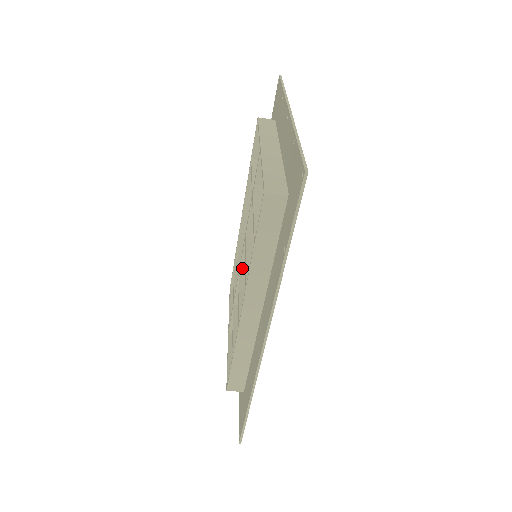
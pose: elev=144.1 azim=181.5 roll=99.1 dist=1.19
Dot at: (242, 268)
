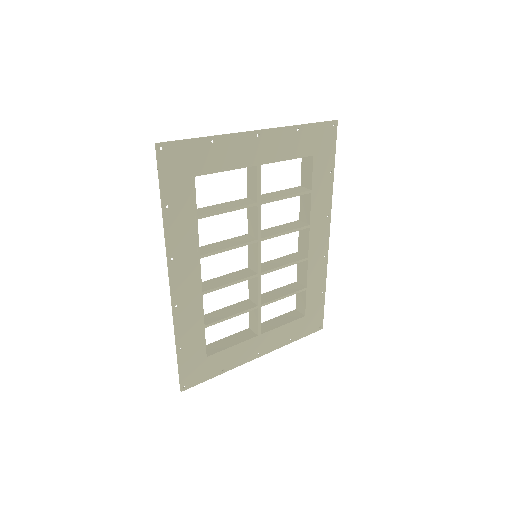
Dot at: (249, 264)
